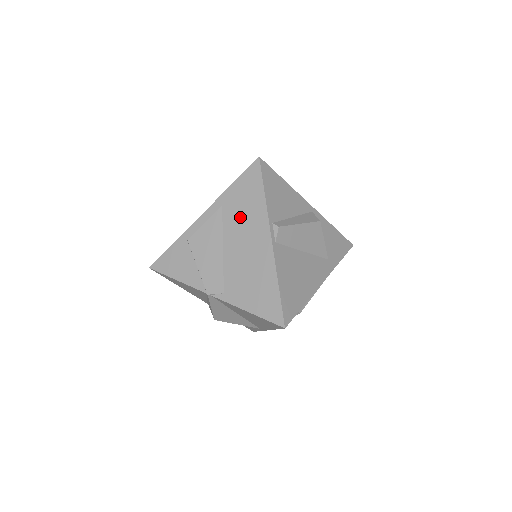
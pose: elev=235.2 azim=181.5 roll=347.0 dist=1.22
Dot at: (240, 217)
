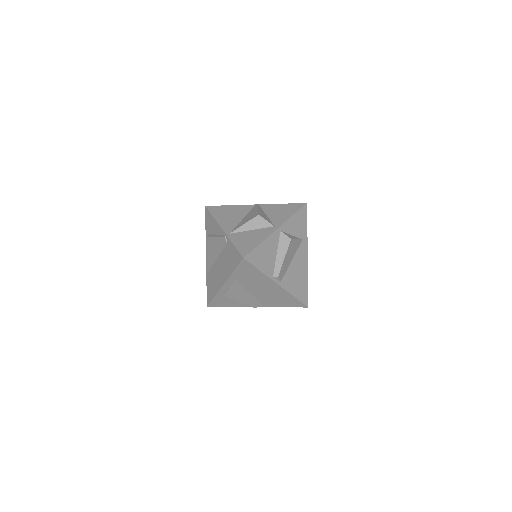
Dot at: (251, 281)
